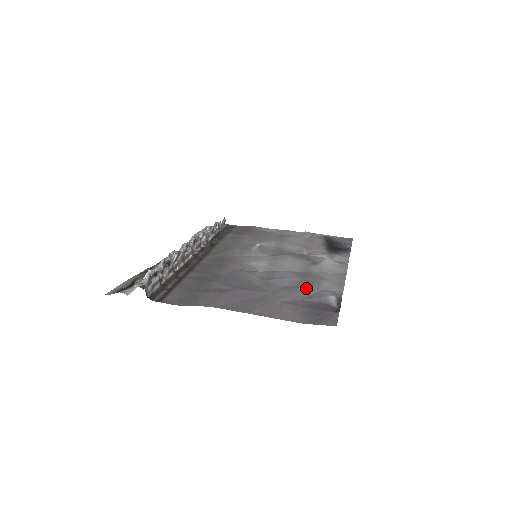
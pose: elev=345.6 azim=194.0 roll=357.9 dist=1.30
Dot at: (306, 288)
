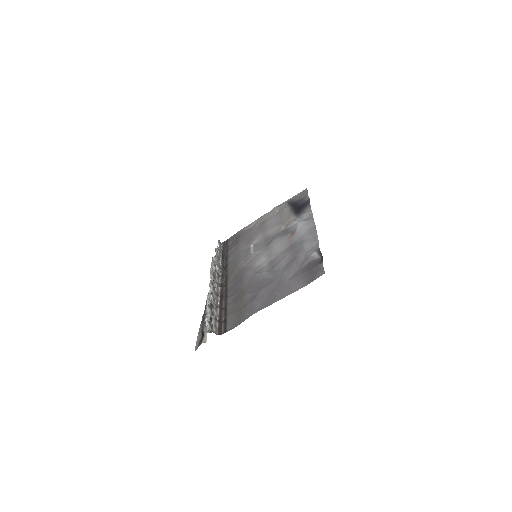
Dot at: (297, 258)
